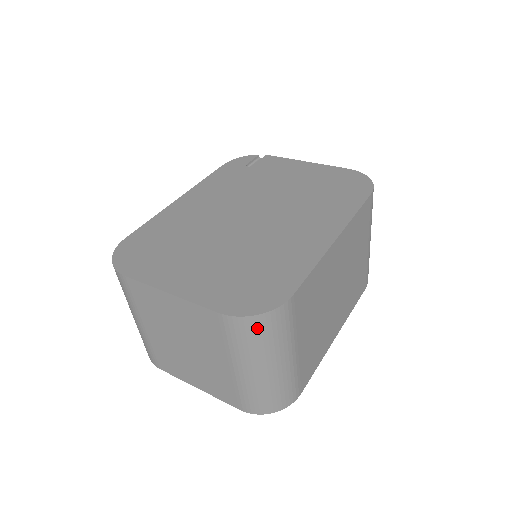
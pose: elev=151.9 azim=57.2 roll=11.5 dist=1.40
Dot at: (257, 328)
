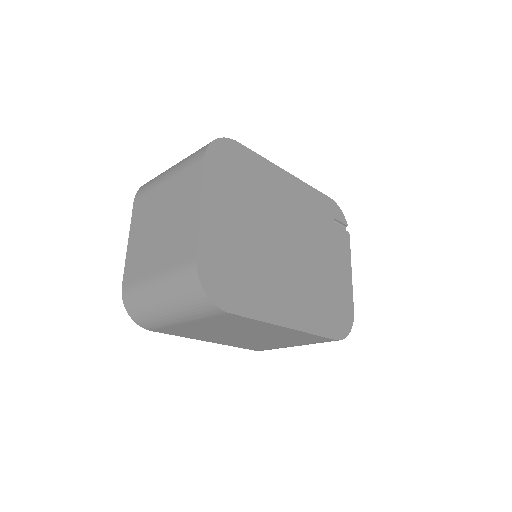
Dot at: (194, 292)
